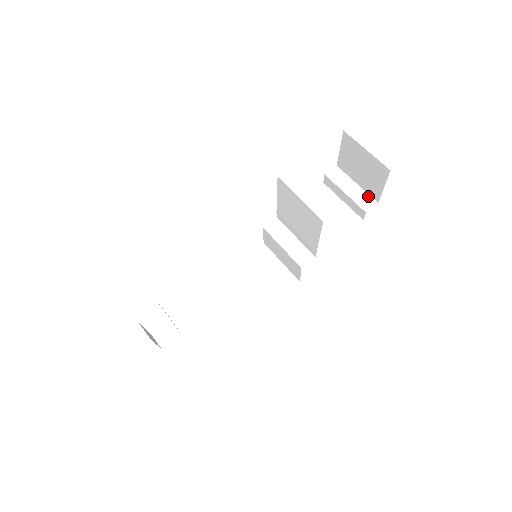
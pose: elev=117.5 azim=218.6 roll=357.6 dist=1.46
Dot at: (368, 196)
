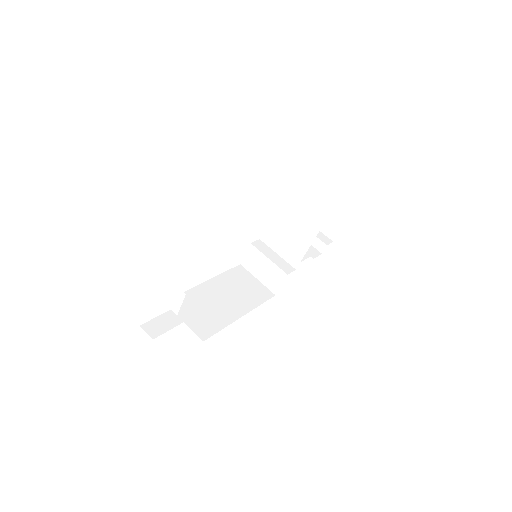
Dot at: (326, 236)
